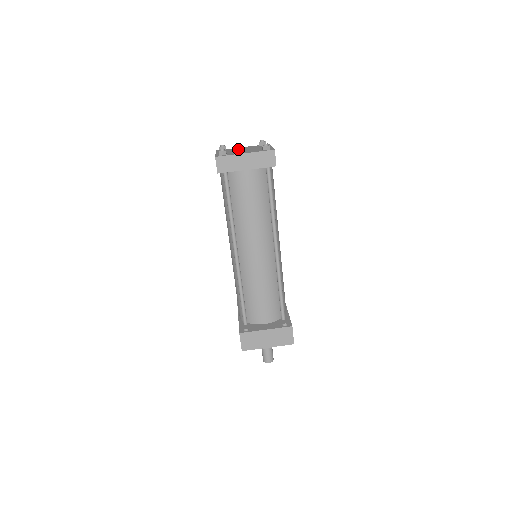
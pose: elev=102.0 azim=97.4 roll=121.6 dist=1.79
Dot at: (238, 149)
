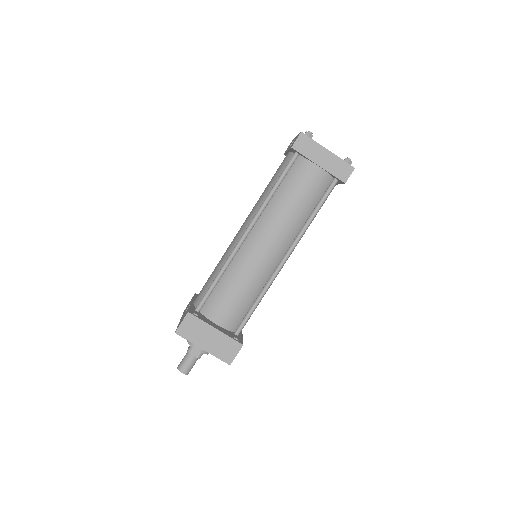
Dot at: occluded
